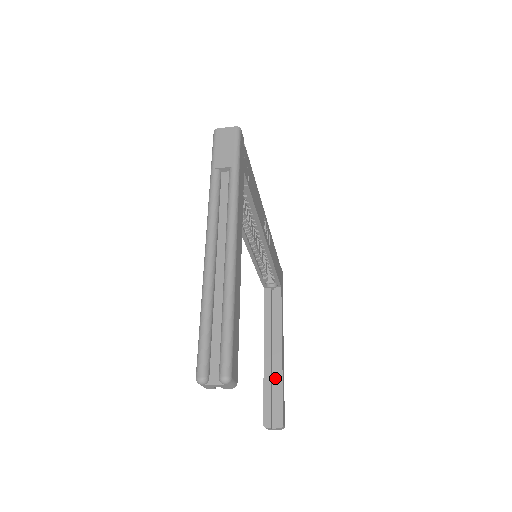
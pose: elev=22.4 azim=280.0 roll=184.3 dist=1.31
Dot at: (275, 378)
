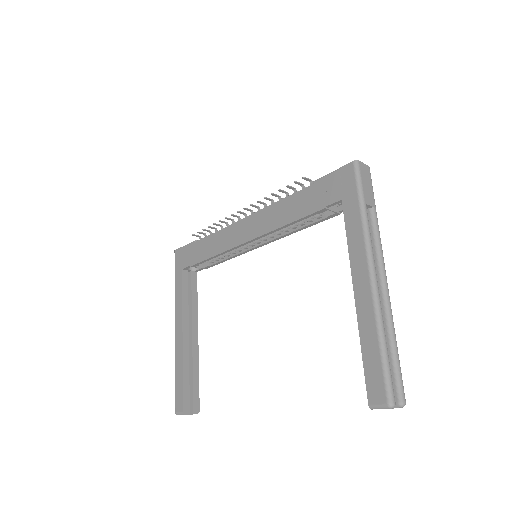
Dot at: (193, 365)
